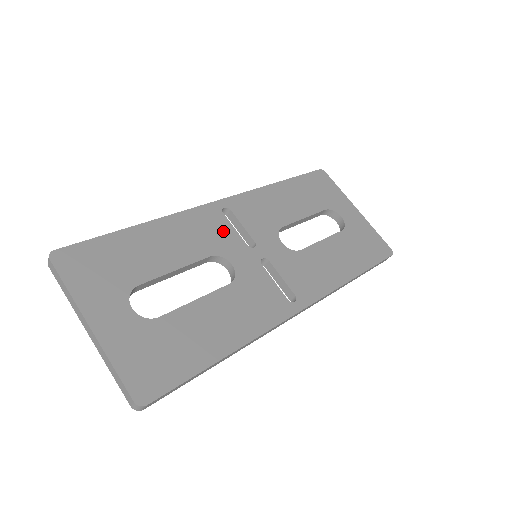
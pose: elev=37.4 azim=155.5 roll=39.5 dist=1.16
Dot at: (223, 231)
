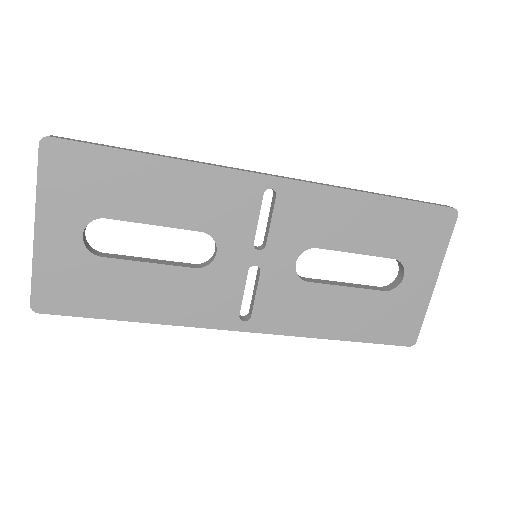
Dot at: (242, 214)
